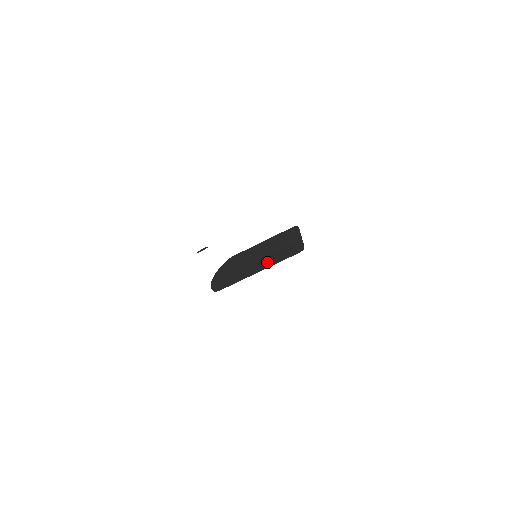
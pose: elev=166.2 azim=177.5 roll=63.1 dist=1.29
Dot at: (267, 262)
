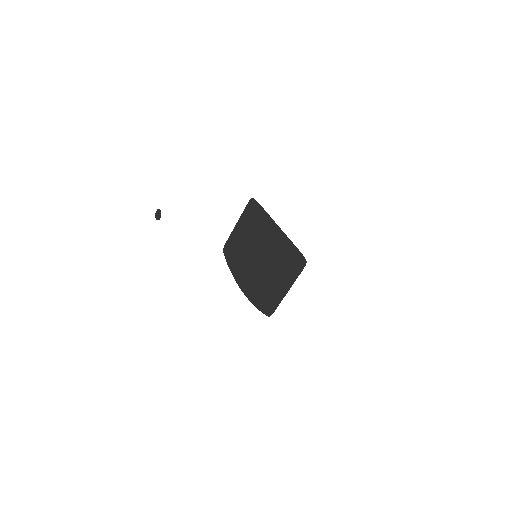
Dot at: (284, 276)
